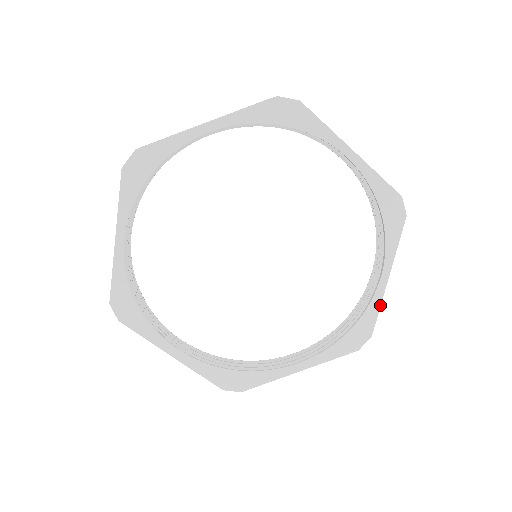
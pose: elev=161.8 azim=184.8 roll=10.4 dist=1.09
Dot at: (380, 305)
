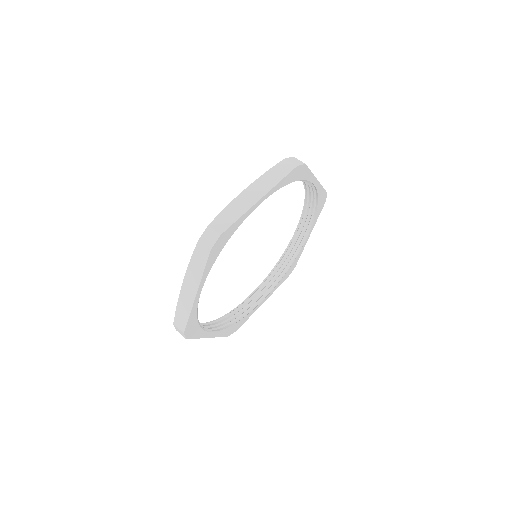
Dot at: occluded
